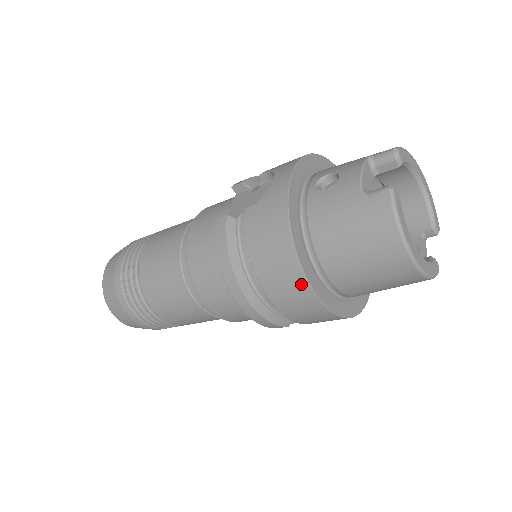
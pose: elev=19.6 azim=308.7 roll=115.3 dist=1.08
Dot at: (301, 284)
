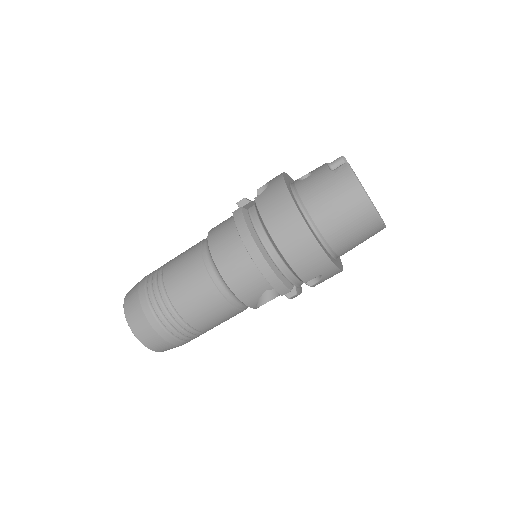
Dot at: (302, 228)
